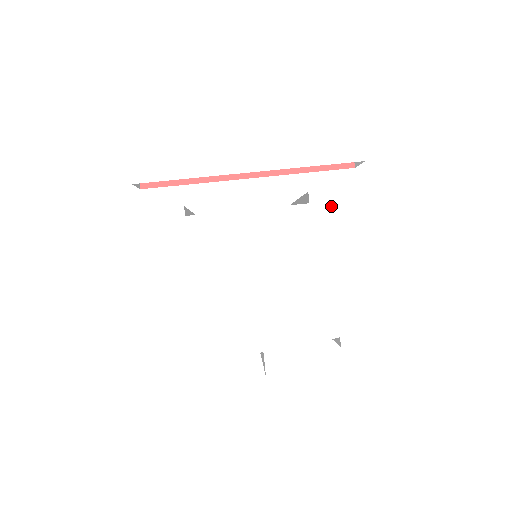
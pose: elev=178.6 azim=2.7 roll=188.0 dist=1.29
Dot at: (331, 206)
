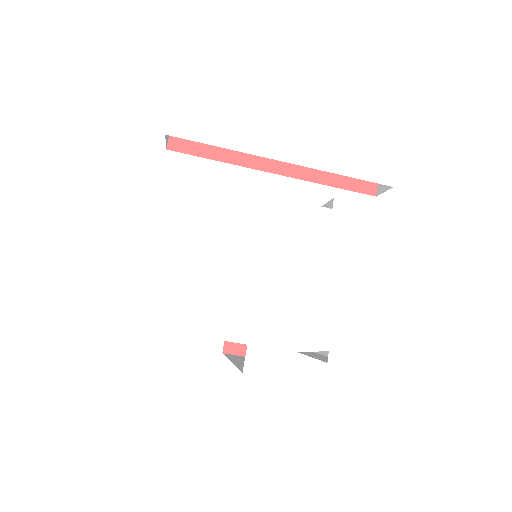
Dot at: (352, 218)
